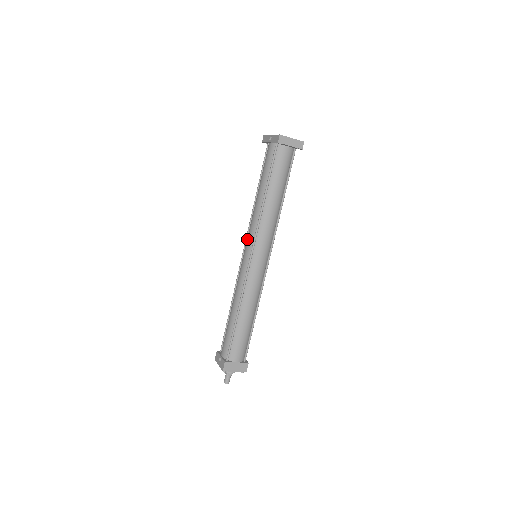
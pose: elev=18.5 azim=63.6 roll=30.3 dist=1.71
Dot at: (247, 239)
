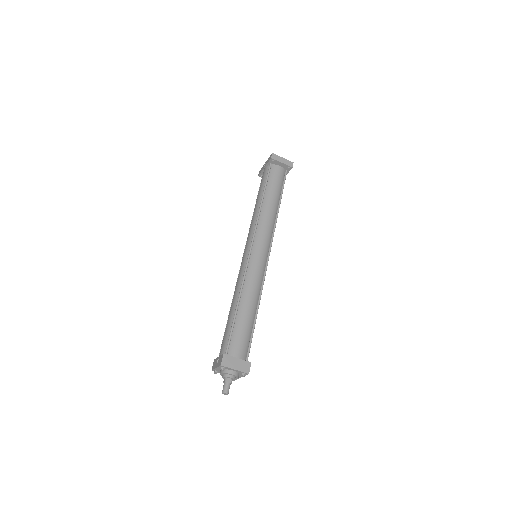
Dot at: (247, 240)
